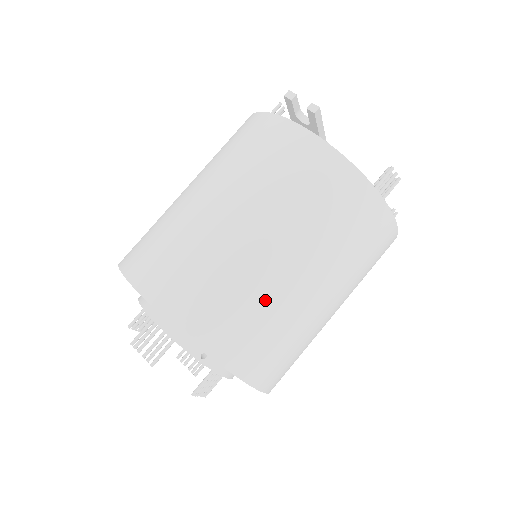
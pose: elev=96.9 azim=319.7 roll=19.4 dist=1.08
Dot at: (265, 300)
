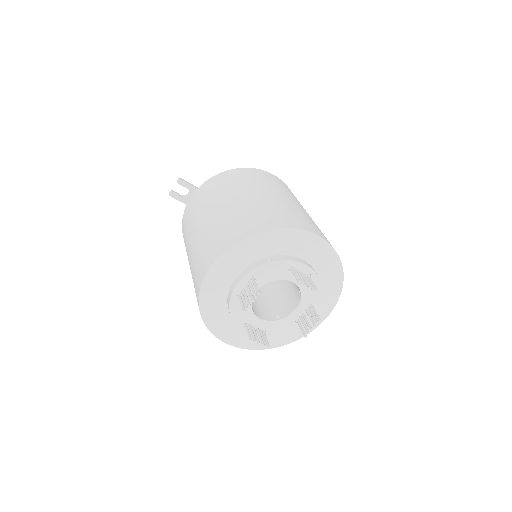
Dot at: (246, 209)
